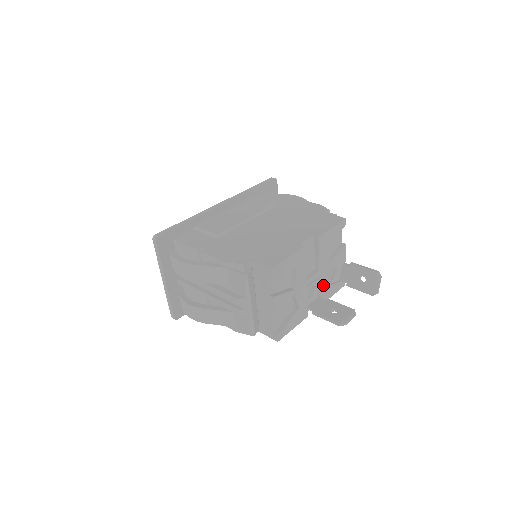
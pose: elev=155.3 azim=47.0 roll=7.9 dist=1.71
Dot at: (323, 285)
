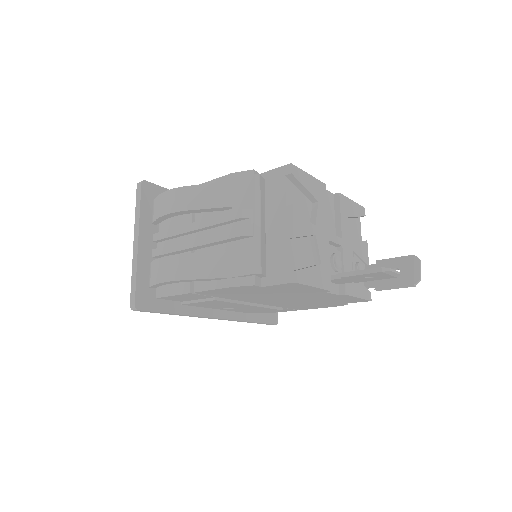
Dot at: (347, 266)
